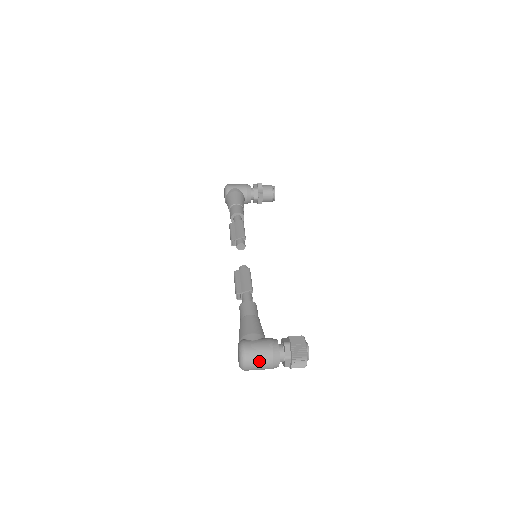
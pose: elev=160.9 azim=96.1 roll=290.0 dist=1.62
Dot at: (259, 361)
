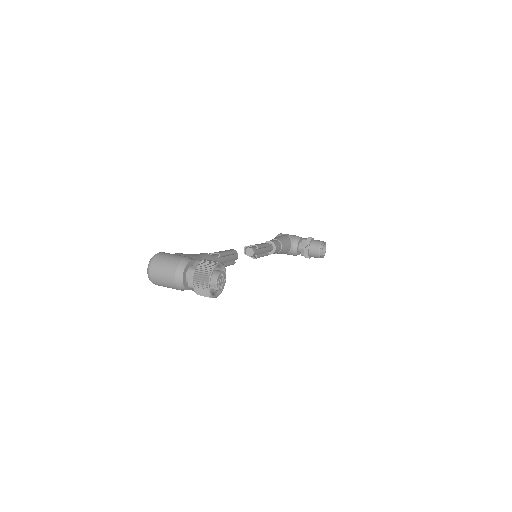
Dot at: (163, 266)
